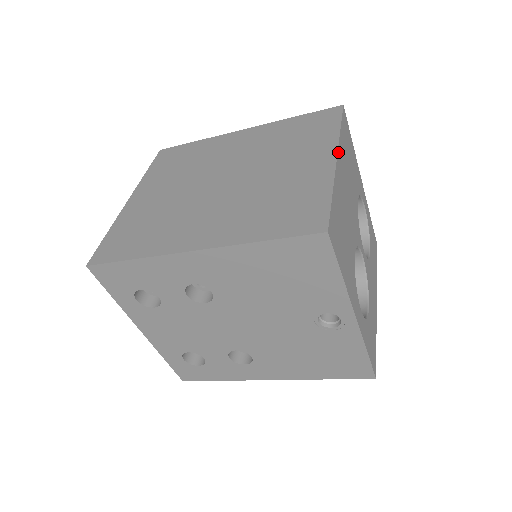
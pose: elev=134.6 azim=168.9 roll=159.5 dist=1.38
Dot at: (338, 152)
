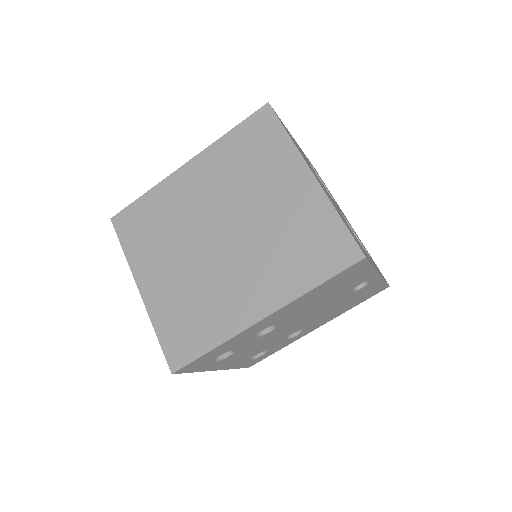
Dot at: (308, 165)
